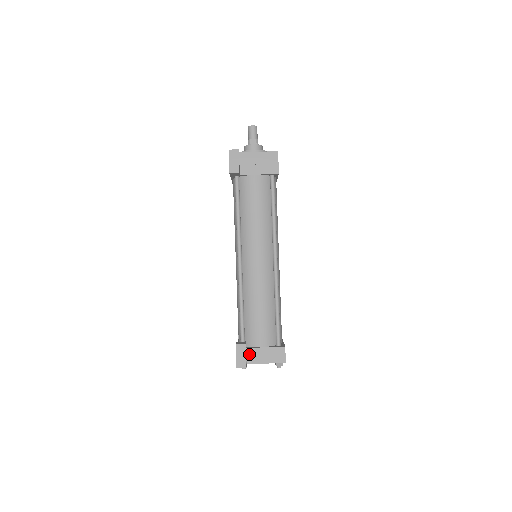
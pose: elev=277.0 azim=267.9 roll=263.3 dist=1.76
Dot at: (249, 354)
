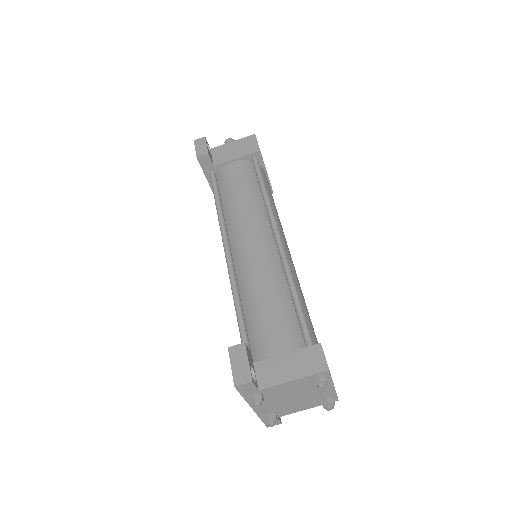
Dot at: (260, 371)
